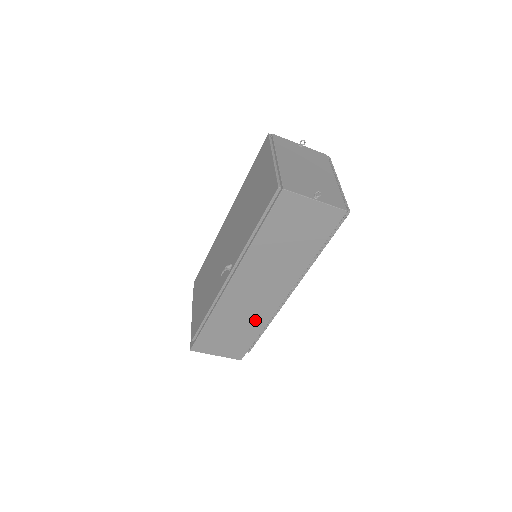
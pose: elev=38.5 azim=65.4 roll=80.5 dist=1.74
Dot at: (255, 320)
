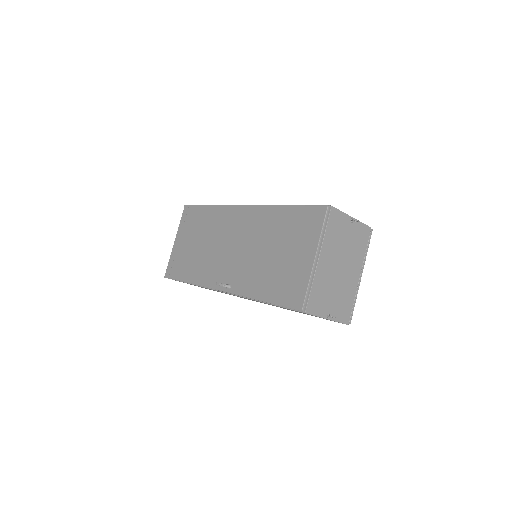
Dot at: occluded
